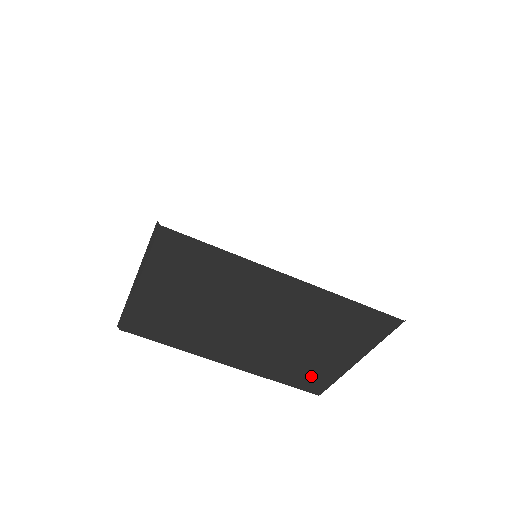
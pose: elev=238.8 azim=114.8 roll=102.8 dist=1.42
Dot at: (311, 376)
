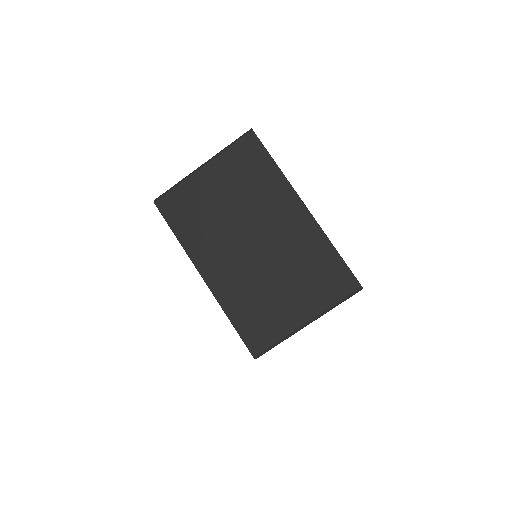
Dot at: occluded
